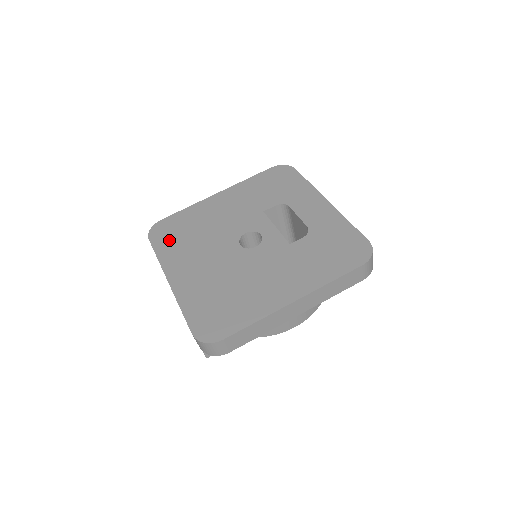
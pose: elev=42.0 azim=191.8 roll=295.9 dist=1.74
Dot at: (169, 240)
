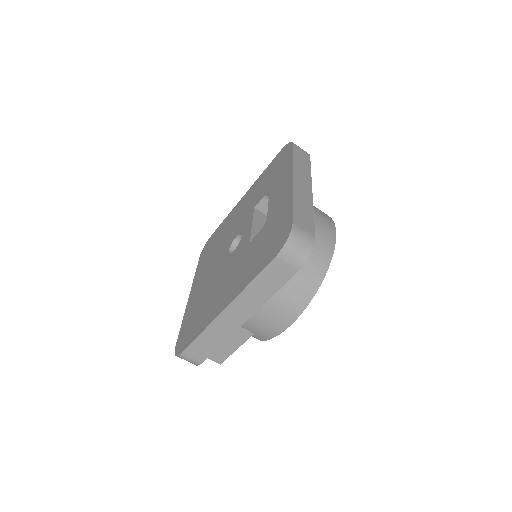
Dot at: (205, 255)
